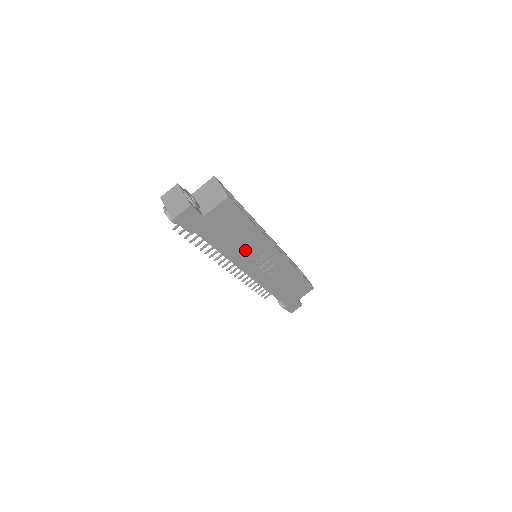
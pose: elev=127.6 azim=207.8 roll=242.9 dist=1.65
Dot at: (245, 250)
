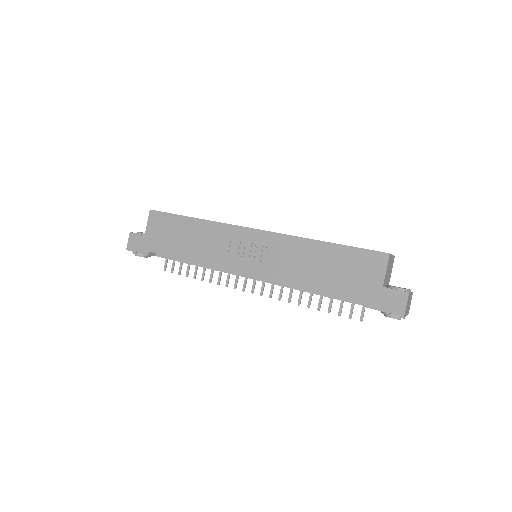
Dot at: (209, 246)
